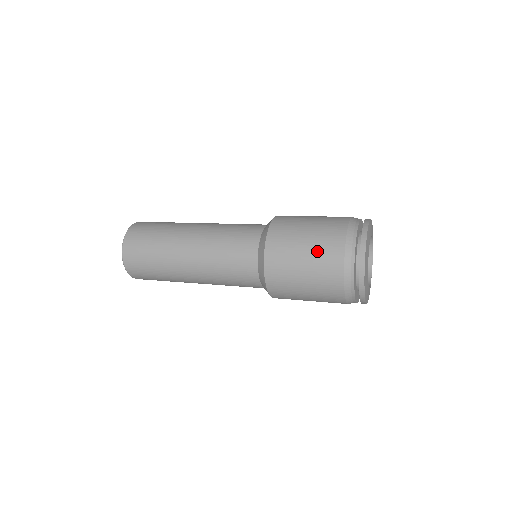
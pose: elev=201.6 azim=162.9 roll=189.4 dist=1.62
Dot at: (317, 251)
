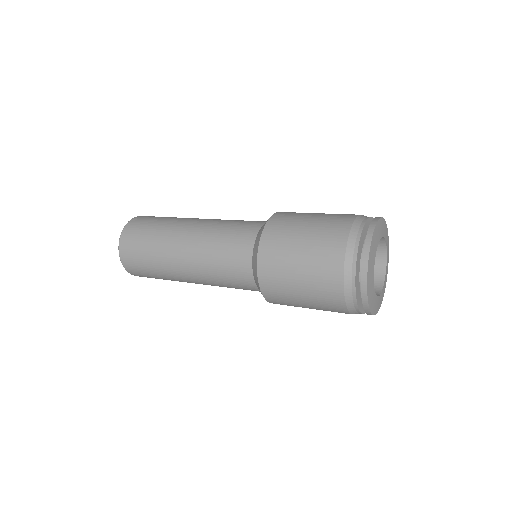
Dot at: (327, 217)
